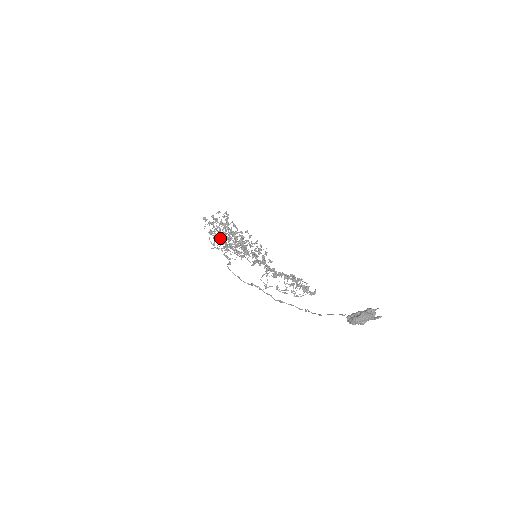
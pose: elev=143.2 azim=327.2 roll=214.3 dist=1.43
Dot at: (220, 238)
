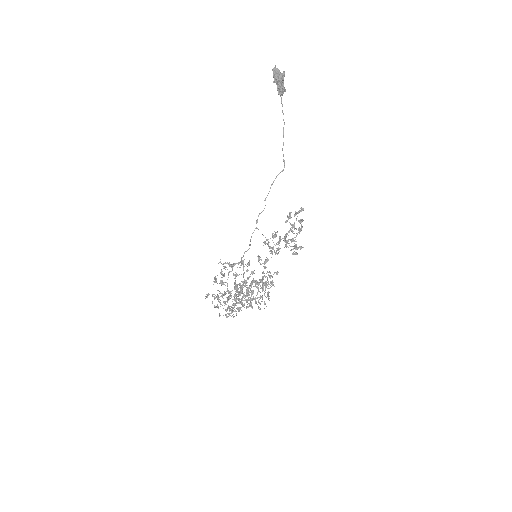
Dot at: (224, 276)
